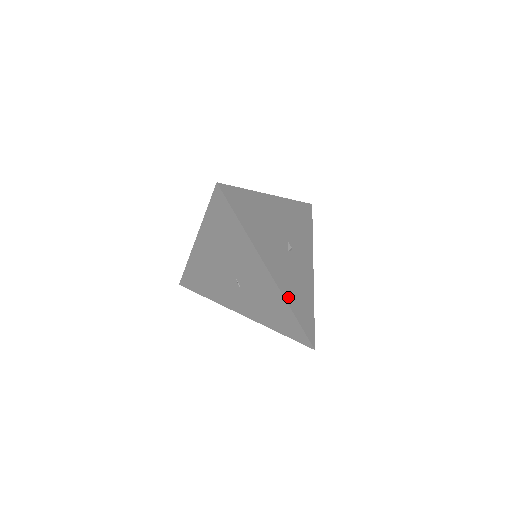
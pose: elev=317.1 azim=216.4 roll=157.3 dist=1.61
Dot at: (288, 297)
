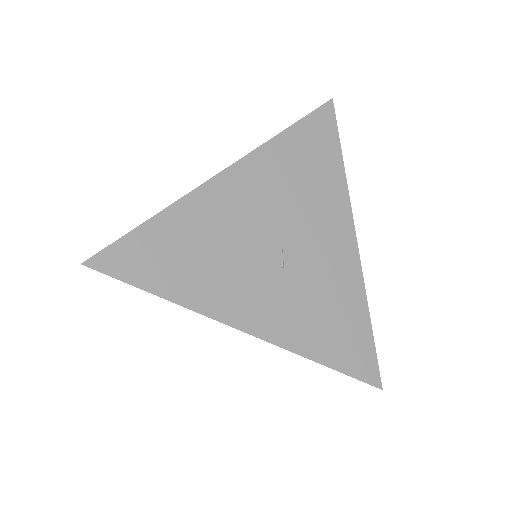
Dot at: occluded
